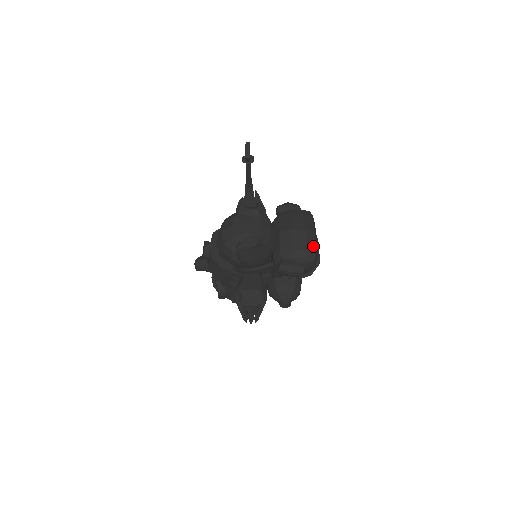
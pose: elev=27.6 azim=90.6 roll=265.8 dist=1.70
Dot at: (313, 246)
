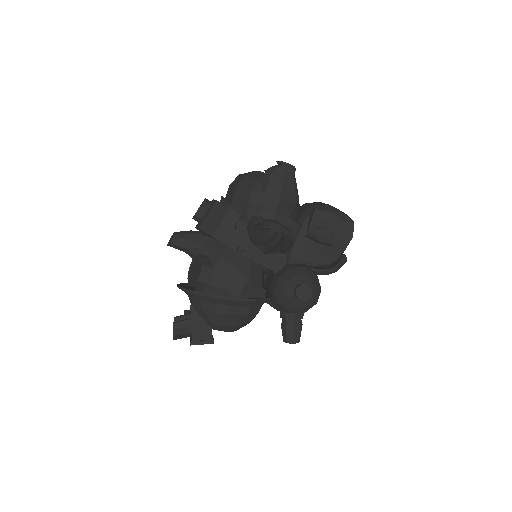
Dot at: occluded
